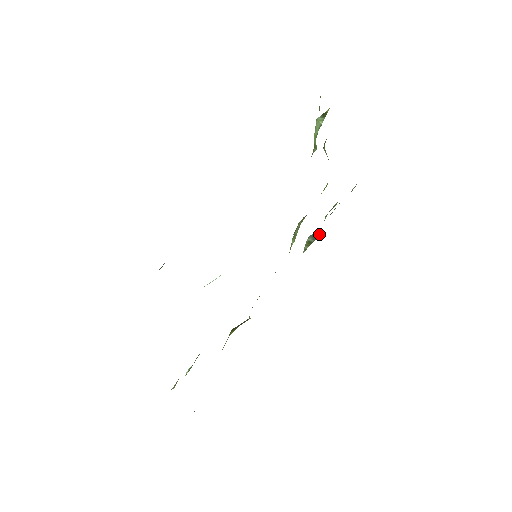
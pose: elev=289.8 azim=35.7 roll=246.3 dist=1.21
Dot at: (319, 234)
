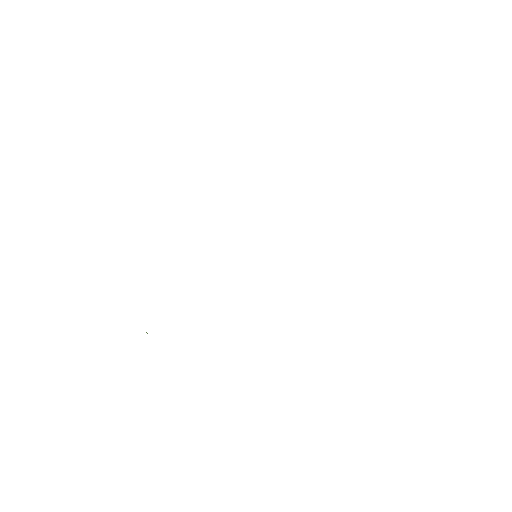
Dot at: occluded
